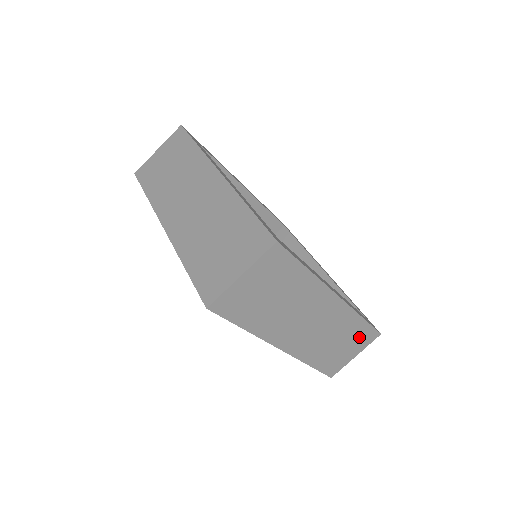
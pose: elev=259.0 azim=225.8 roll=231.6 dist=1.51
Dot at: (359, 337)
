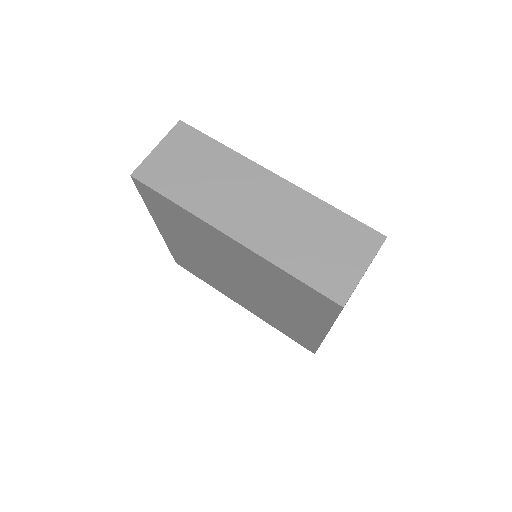
Dot at: (348, 237)
